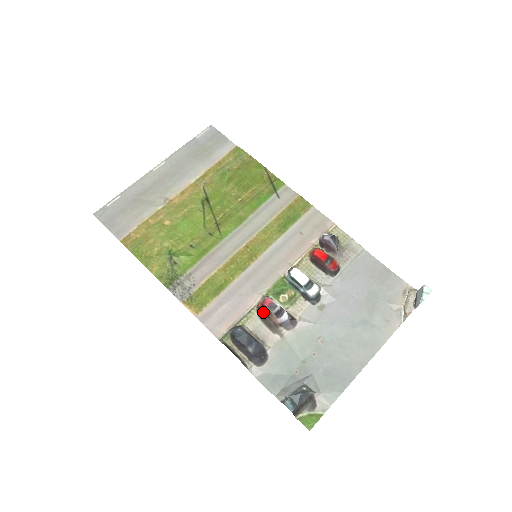
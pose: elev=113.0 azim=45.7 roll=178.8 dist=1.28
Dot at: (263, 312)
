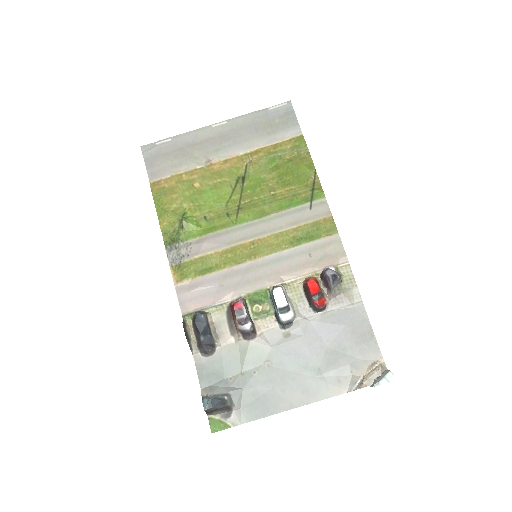
Dot at: (232, 311)
